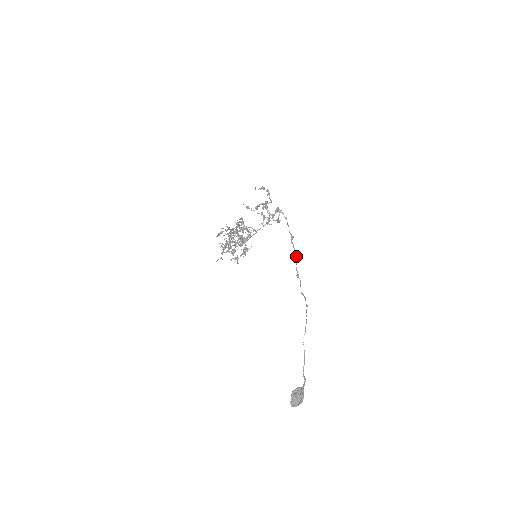
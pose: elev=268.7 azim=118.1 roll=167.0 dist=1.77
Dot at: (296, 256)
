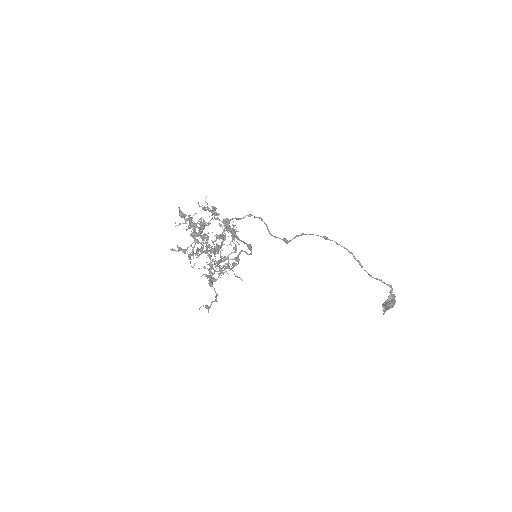
Dot at: occluded
